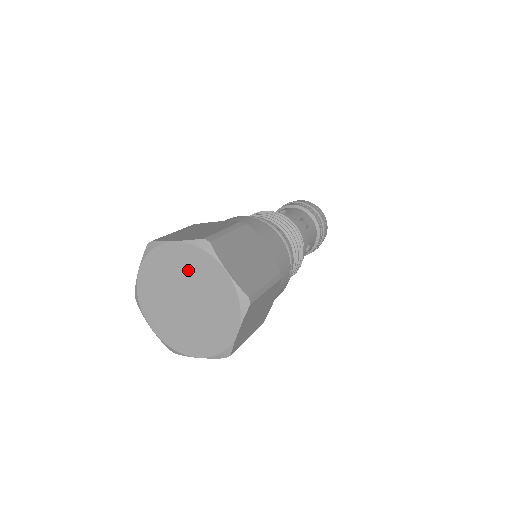
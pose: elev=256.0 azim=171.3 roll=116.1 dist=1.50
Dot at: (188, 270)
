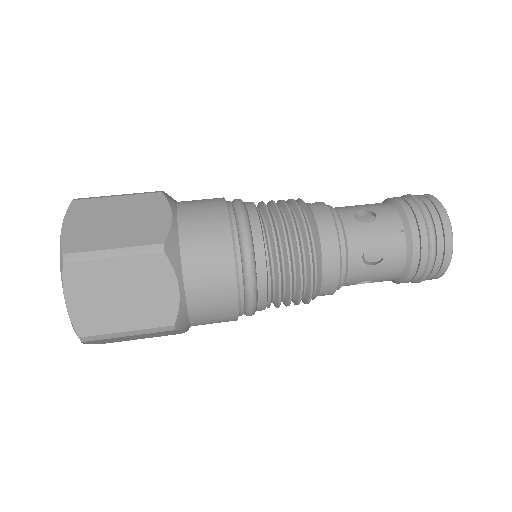
Dot at: occluded
